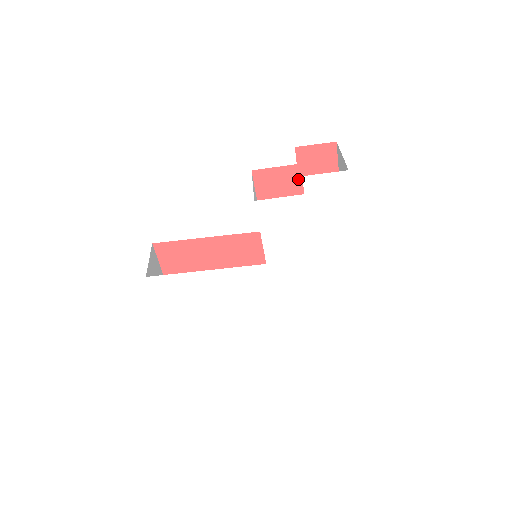
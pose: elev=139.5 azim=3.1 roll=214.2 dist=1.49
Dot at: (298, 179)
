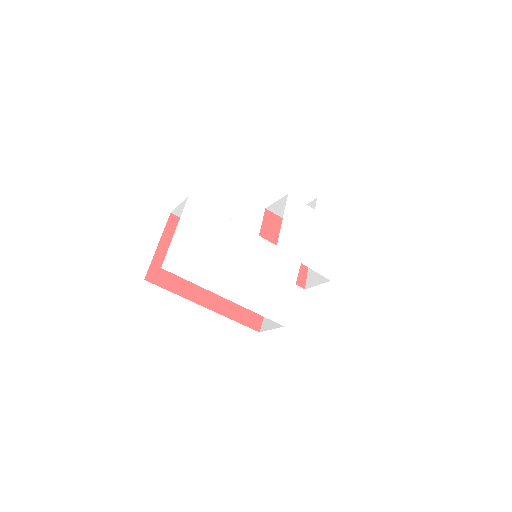
Dot at: occluded
